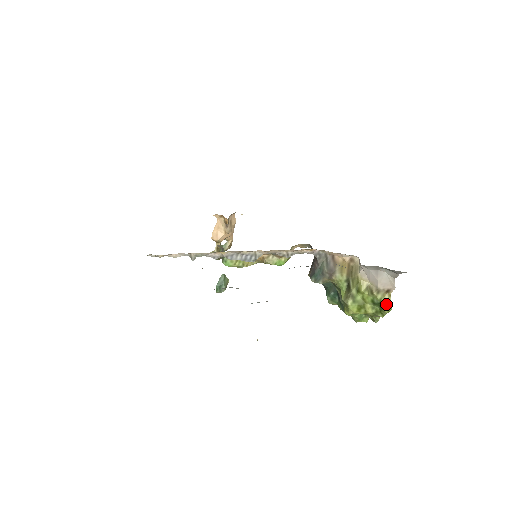
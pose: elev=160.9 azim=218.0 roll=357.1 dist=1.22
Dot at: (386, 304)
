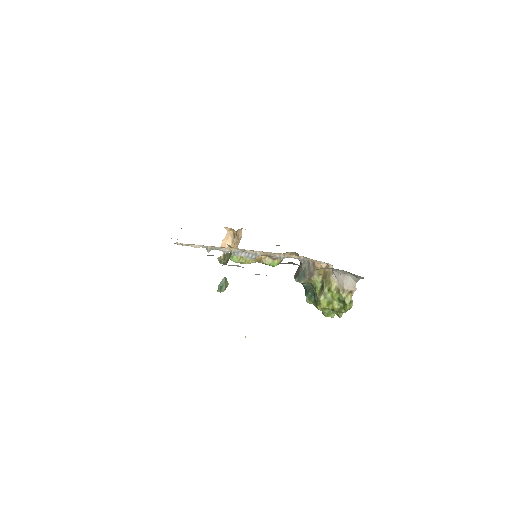
Dot at: (348, 302)
